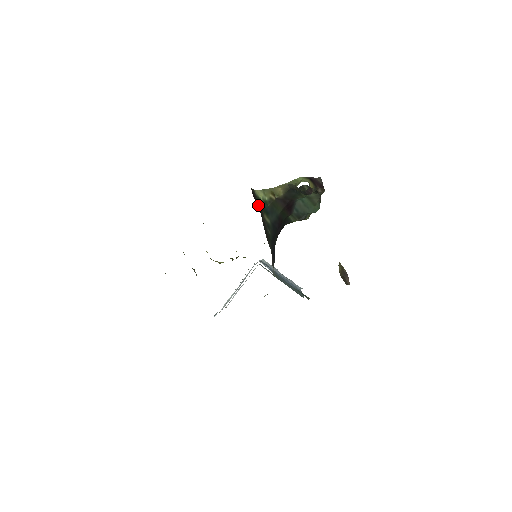
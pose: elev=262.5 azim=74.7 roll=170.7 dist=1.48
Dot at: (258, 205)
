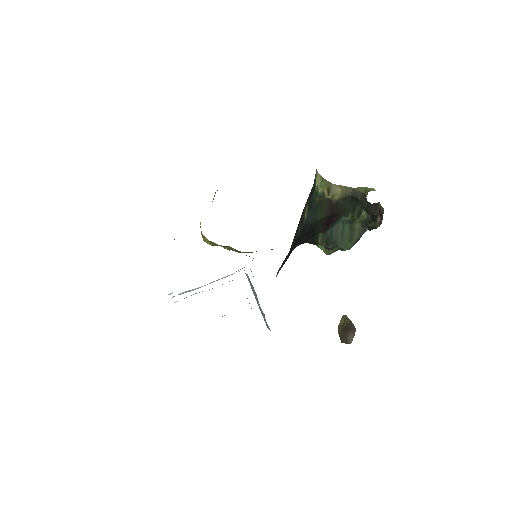
Dot at: occluded
